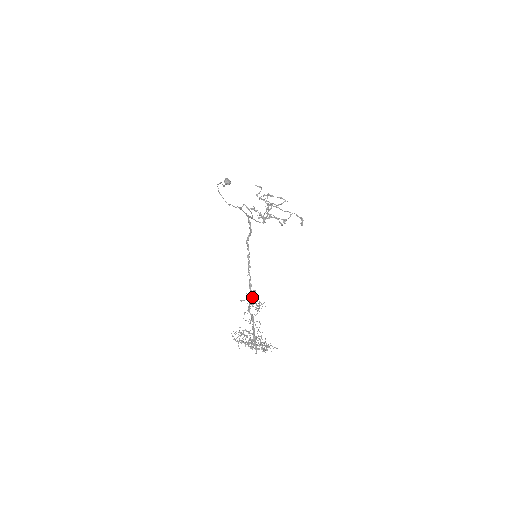
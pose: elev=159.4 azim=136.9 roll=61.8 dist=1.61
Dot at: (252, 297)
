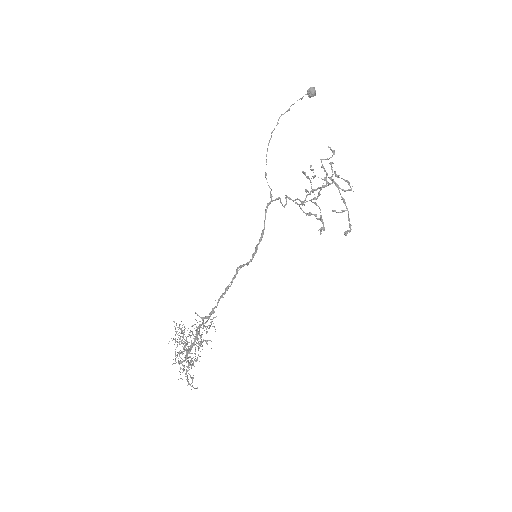
Dot at: (201, 335)
